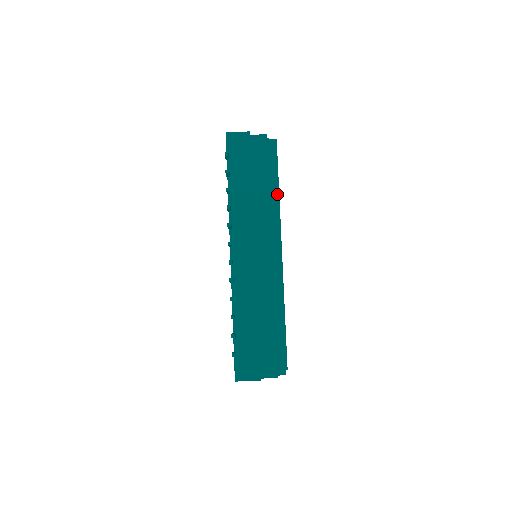
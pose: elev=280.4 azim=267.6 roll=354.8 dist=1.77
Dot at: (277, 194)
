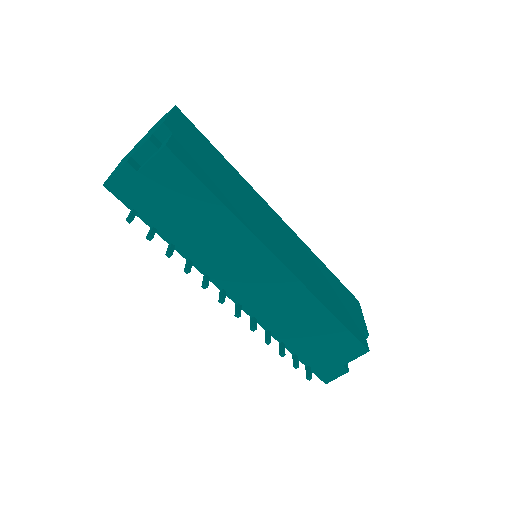
Dot at: (225, 210)
